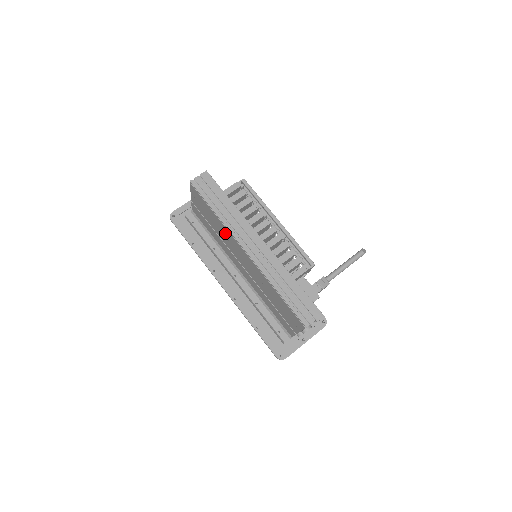
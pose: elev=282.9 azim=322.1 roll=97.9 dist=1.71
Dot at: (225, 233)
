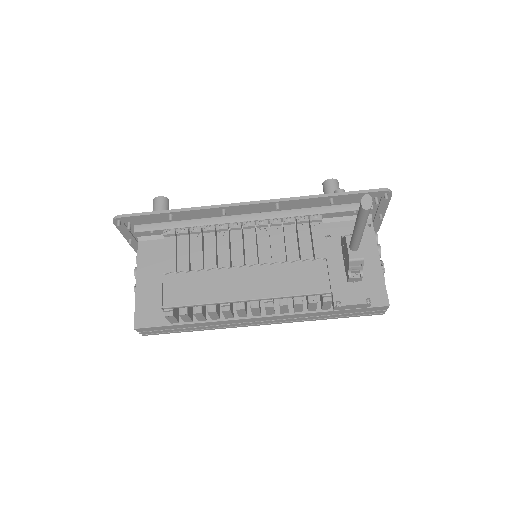
Dot at: occluded
